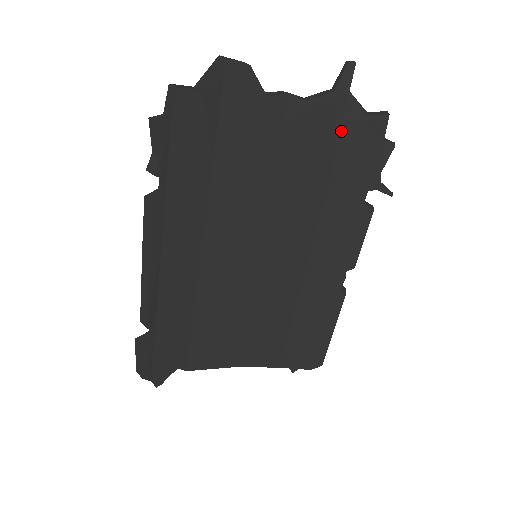
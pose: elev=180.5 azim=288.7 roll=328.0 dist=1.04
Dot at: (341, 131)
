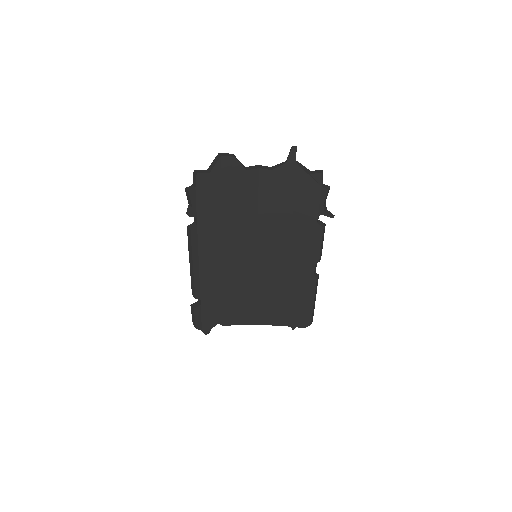
Dot at: (295, 183)
